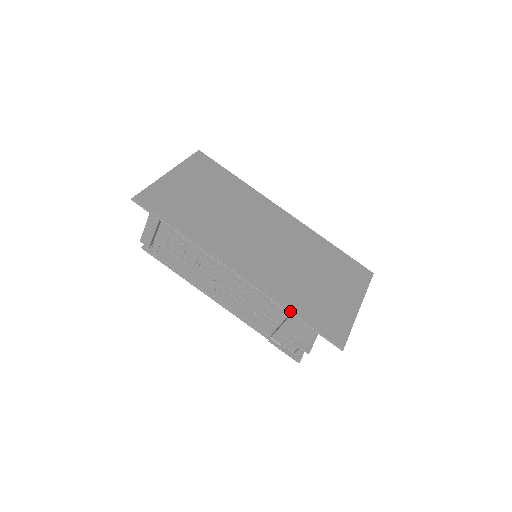
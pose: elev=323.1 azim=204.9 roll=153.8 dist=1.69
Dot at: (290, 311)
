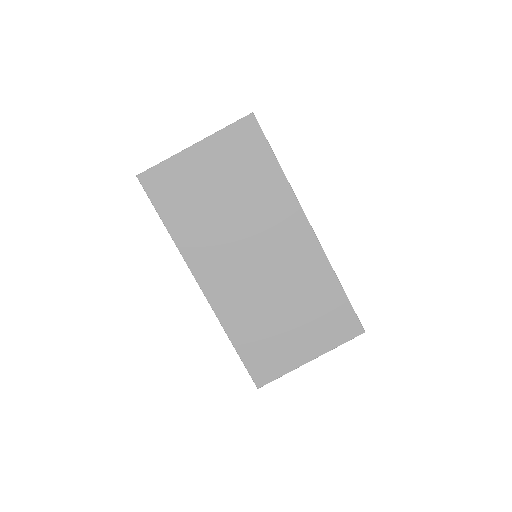
Dot at: (231, 339)
